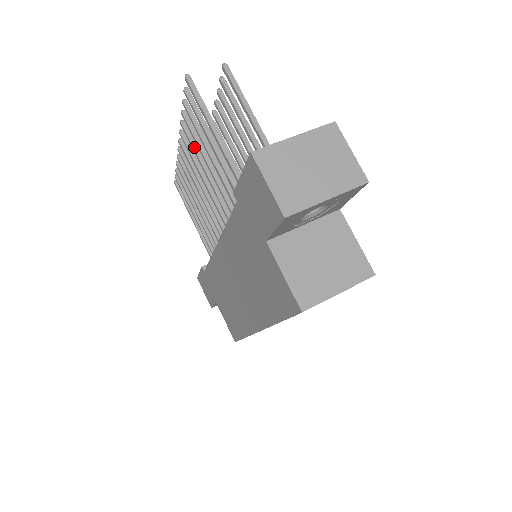
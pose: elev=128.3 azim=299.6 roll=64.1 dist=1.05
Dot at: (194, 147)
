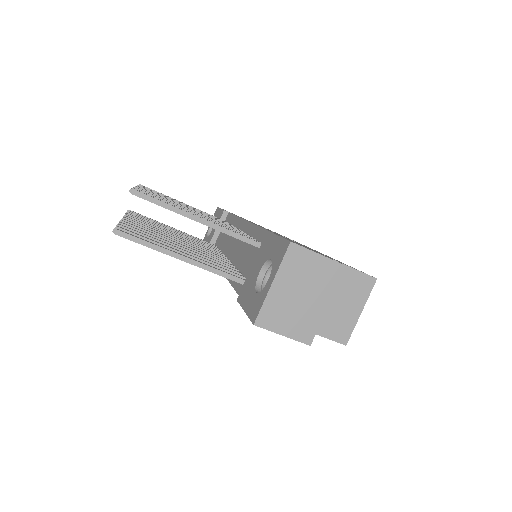
Dot at: occluded
